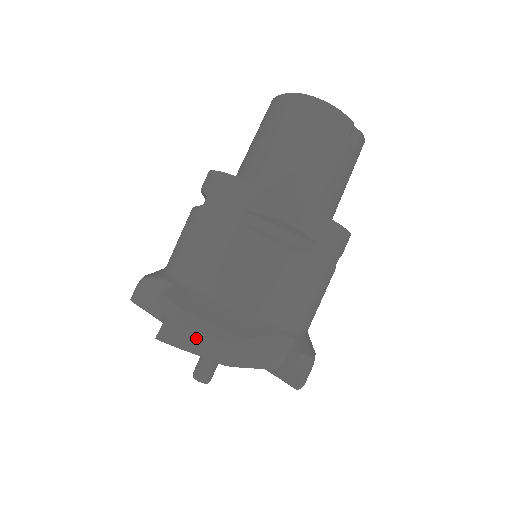
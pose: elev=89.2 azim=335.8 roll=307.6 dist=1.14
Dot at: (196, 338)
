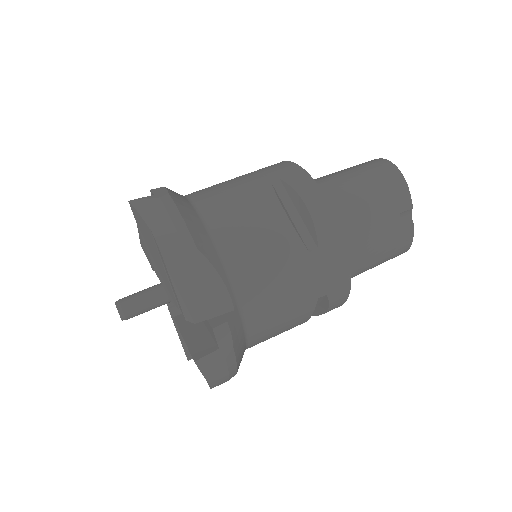
Dot at: (160, 215)
